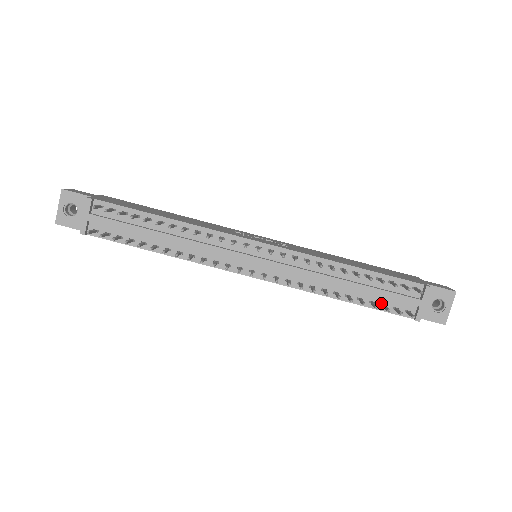
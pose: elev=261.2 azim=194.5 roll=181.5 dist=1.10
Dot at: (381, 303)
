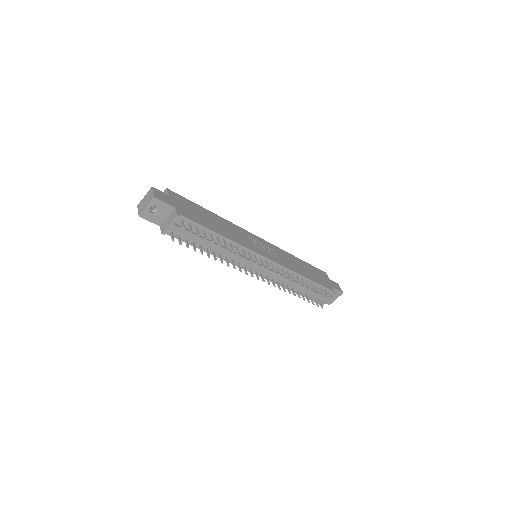
Dot at: (309, 295)
